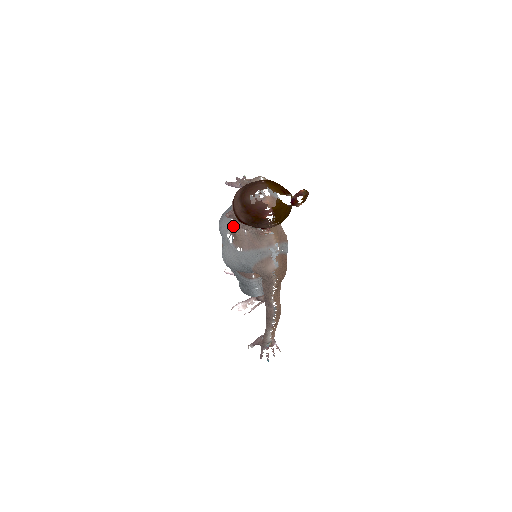
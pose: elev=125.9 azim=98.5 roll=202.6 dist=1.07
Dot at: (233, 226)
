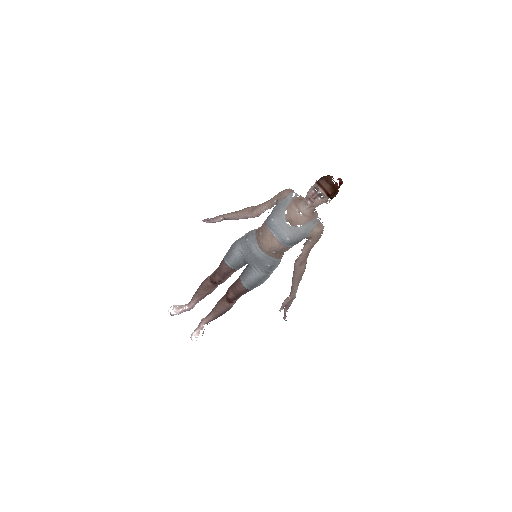
Dot at: (288, 216)
